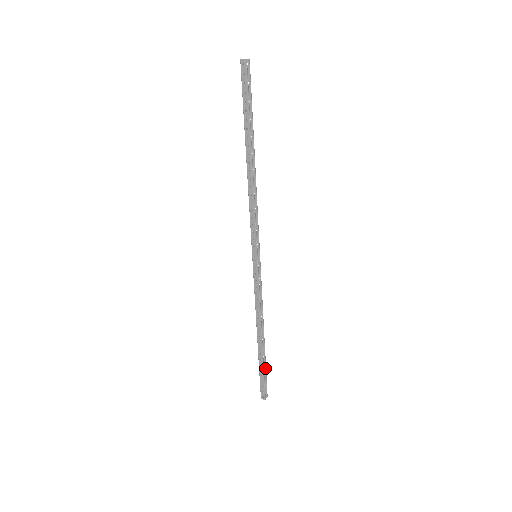
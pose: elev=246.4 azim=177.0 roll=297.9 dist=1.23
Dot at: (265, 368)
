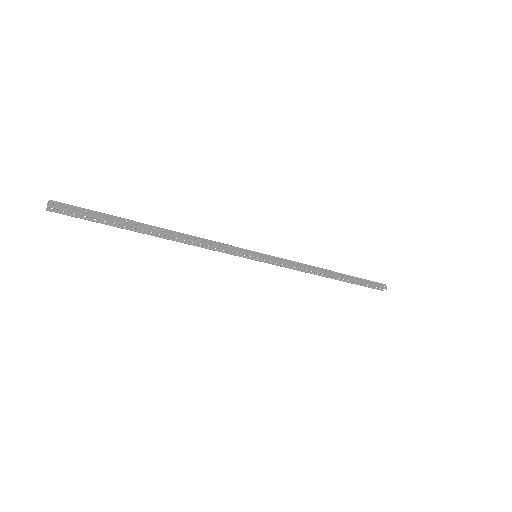
Dot at: (361, 283)
